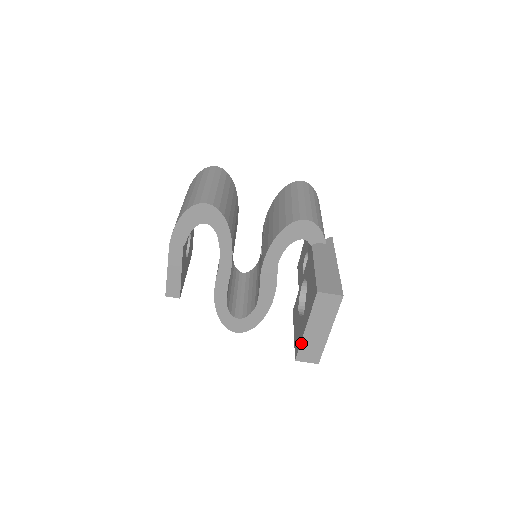
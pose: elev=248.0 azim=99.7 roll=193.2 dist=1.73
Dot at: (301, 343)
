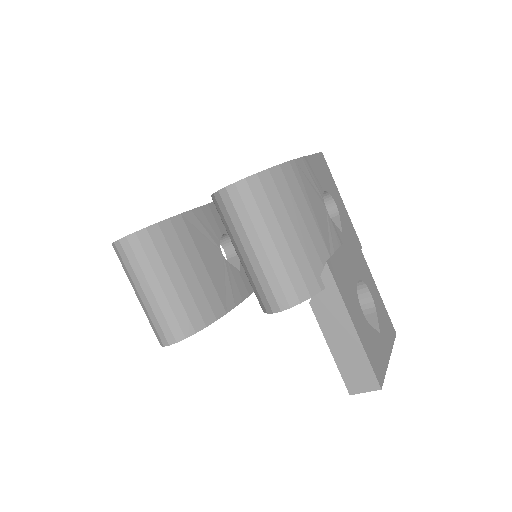
Dot at: occluded
